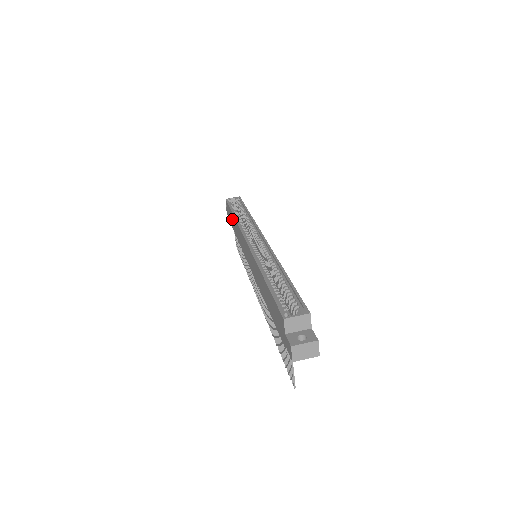
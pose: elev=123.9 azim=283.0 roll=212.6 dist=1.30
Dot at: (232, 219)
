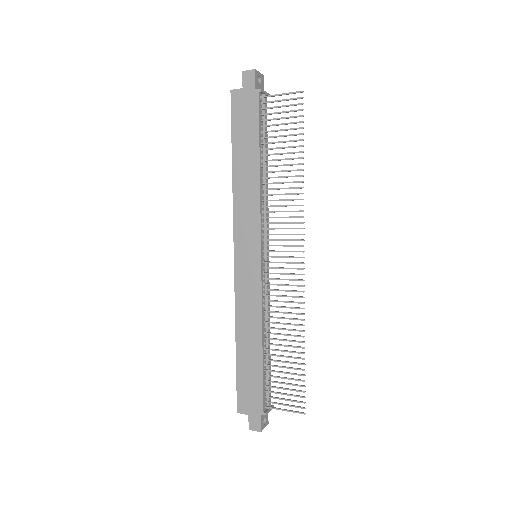
Dot at: (246, 363)
